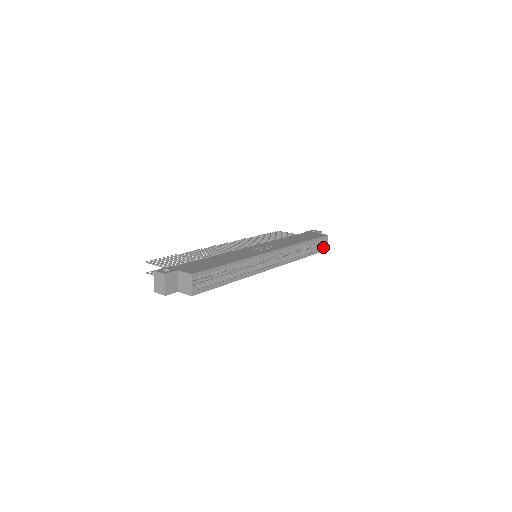
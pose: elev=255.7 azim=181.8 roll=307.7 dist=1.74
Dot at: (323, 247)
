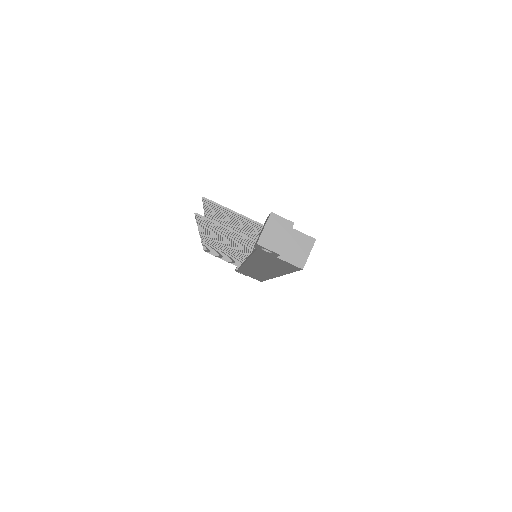
Dot at: occluded
